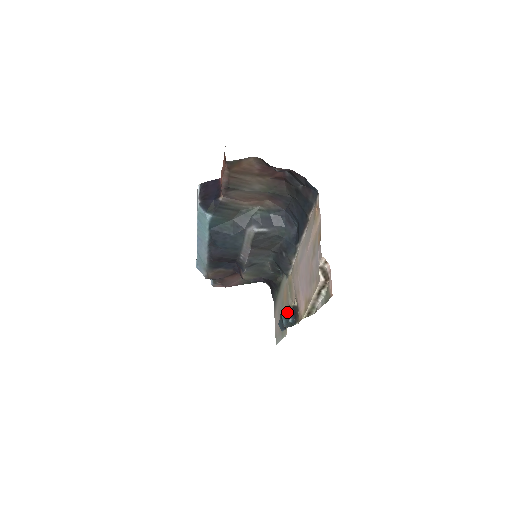
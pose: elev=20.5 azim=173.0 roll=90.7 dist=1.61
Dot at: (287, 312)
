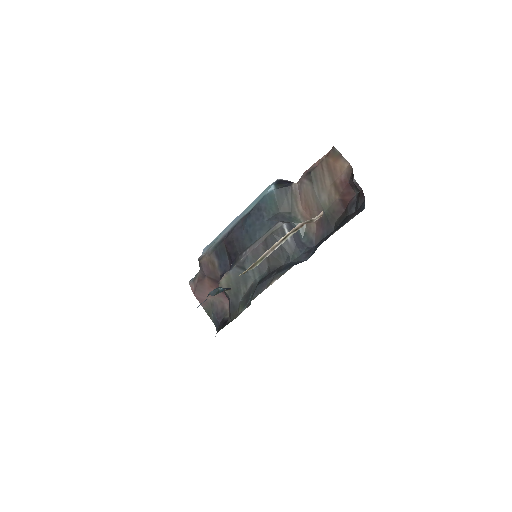
Dot at: occluded
